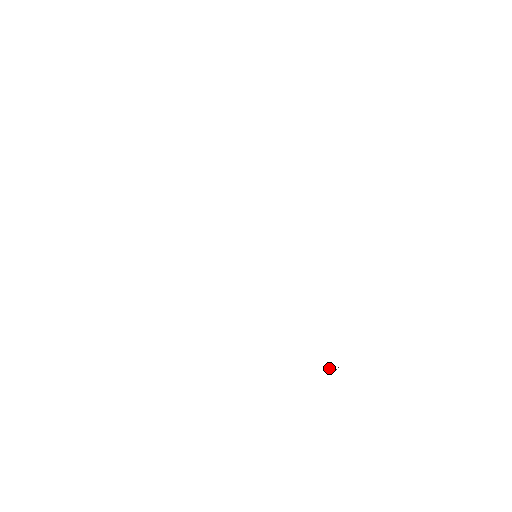
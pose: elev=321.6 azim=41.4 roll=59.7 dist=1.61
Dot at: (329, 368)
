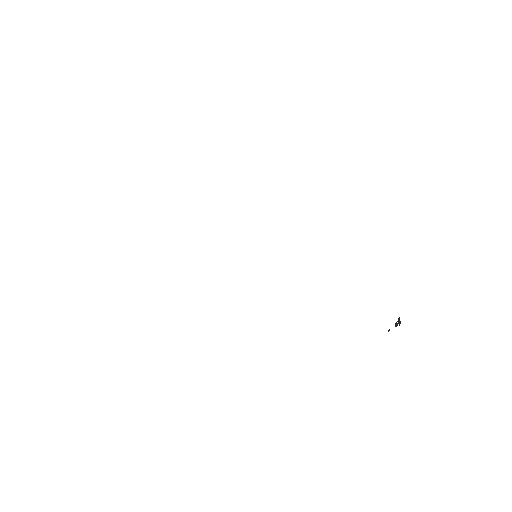
Dot at: (389, 329)
